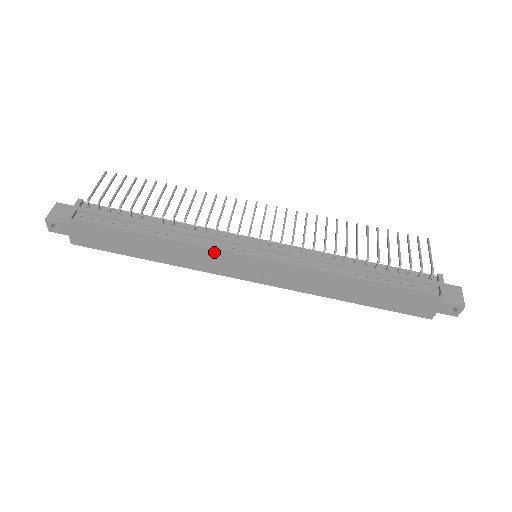
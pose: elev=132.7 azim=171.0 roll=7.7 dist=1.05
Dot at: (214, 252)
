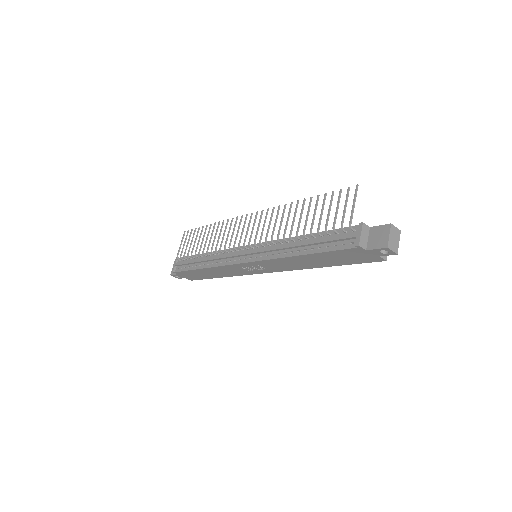
Dot at: (229, 267)
